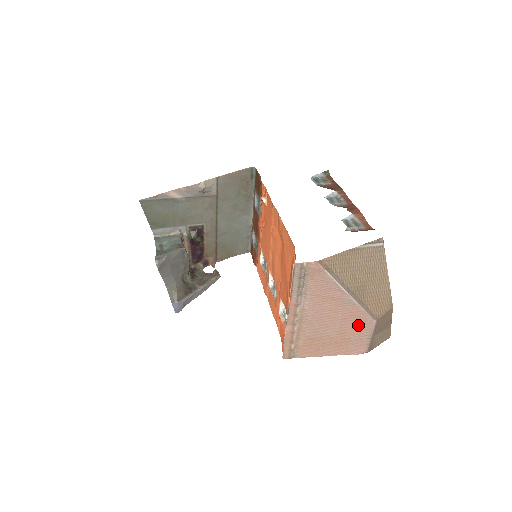
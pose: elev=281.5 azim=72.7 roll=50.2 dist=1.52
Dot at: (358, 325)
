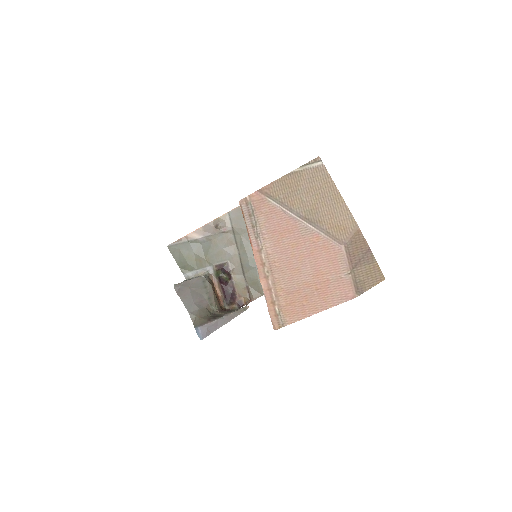
Dot at: (329, 258)
